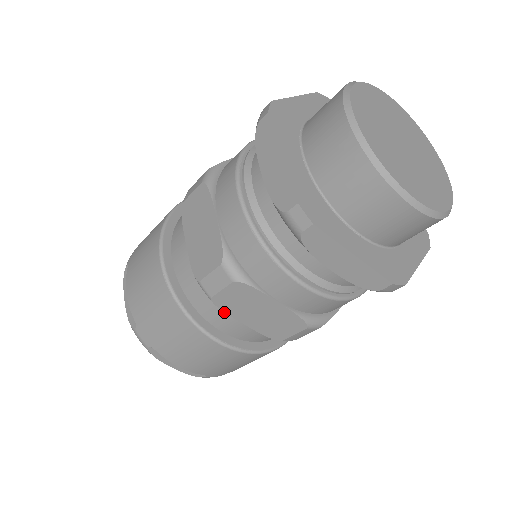
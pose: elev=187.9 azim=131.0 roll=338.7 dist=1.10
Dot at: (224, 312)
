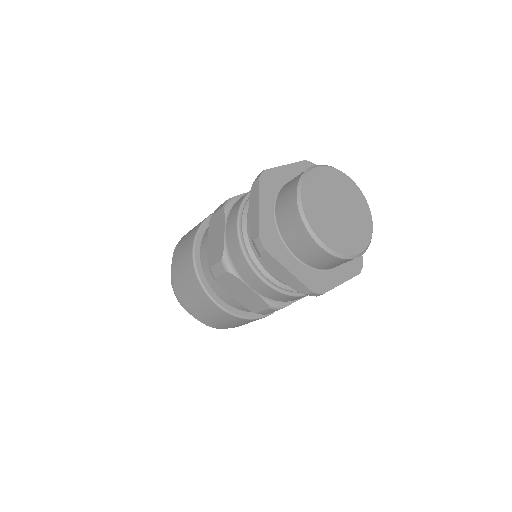
Dot at: occluded
